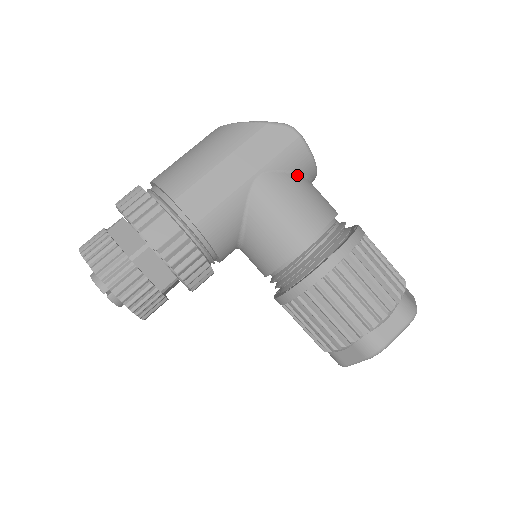
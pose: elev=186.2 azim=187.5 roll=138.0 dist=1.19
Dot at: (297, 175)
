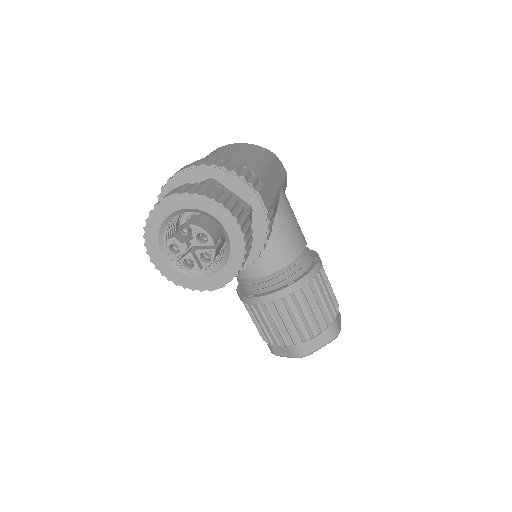
Dot at: occluded
